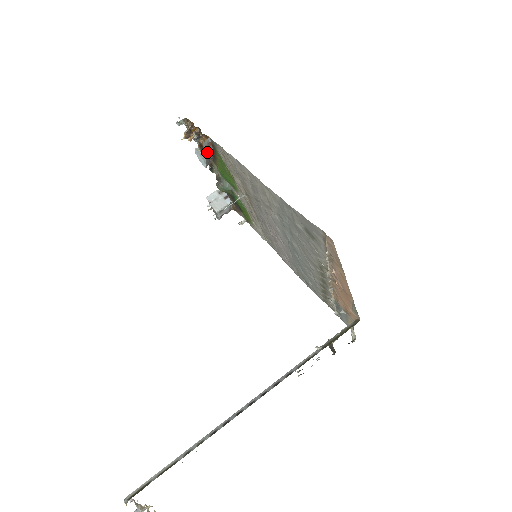
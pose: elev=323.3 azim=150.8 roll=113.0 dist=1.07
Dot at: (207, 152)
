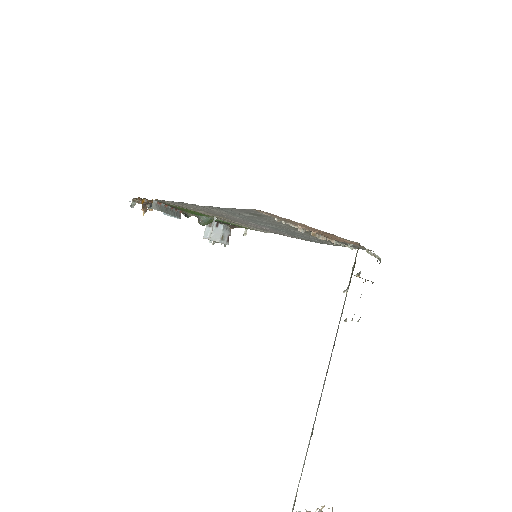
Dot at: (163, 210)
